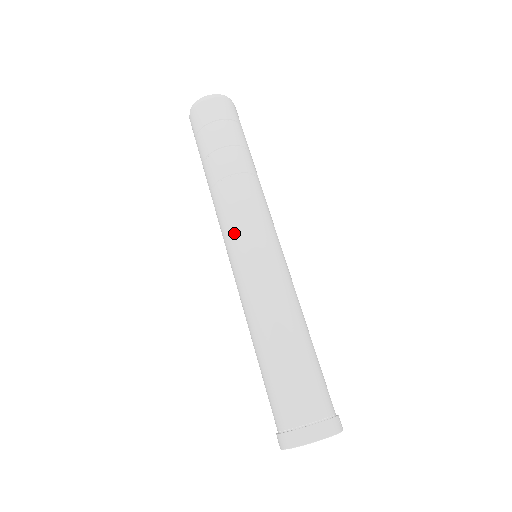
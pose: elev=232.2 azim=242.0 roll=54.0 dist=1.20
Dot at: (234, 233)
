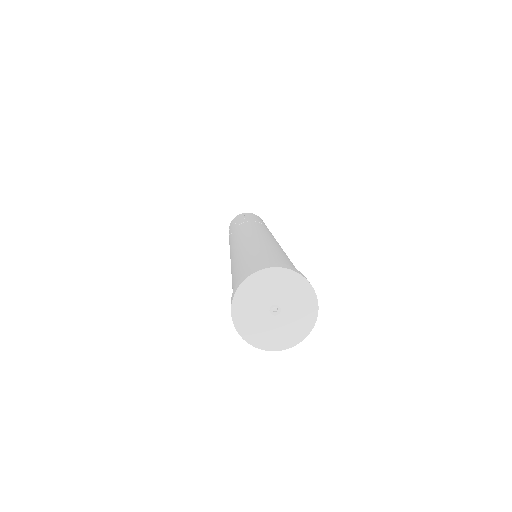
Dot at: (254, 227)
